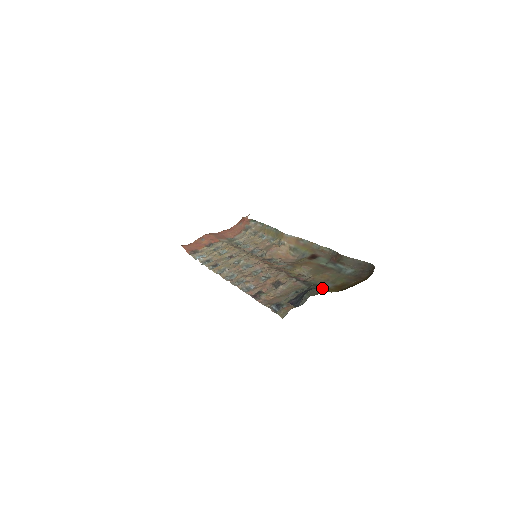
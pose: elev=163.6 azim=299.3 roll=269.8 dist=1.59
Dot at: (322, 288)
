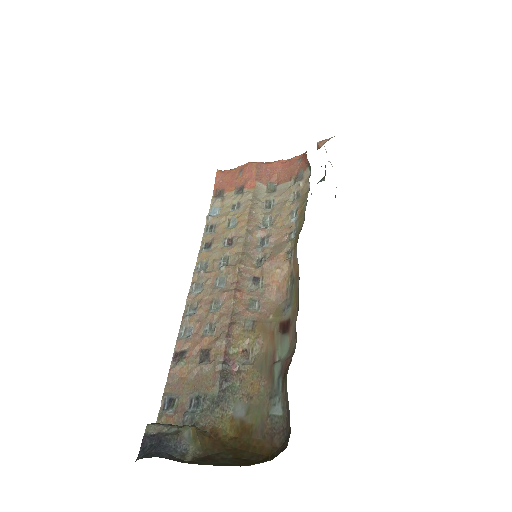
Dot at: (228, 412)
